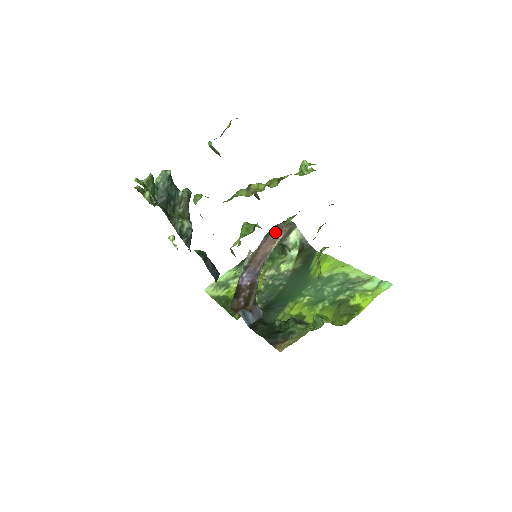
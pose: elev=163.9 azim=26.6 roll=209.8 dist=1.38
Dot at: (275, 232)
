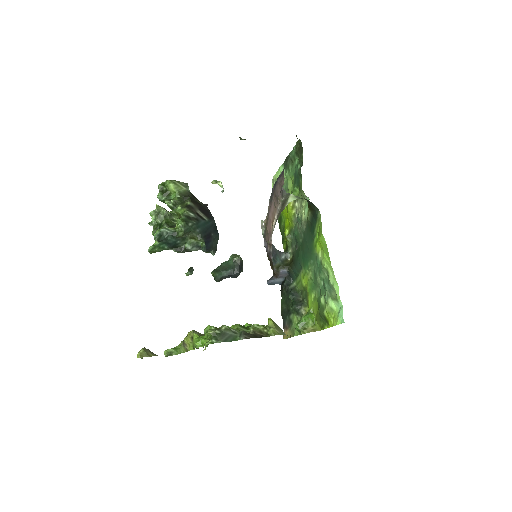
Dot at: (274, 200)
